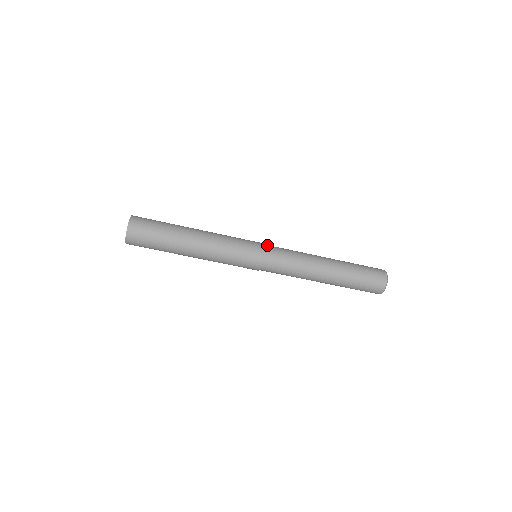
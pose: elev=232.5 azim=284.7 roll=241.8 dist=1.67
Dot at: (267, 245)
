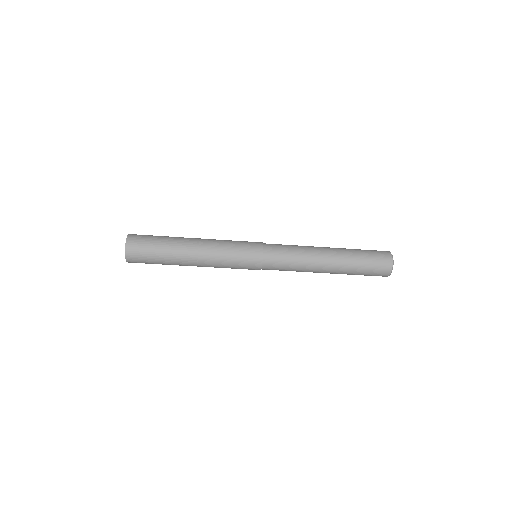
Dot at: occluded
